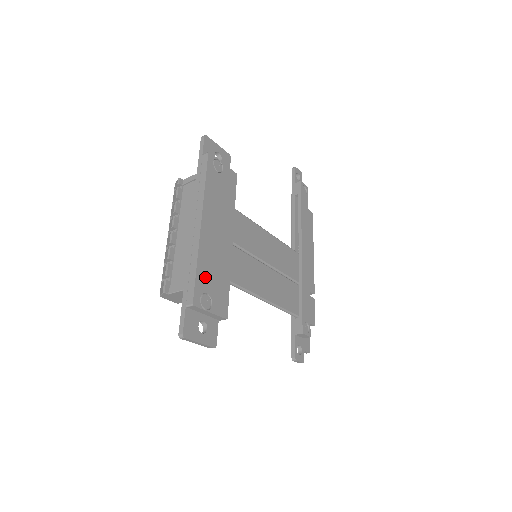
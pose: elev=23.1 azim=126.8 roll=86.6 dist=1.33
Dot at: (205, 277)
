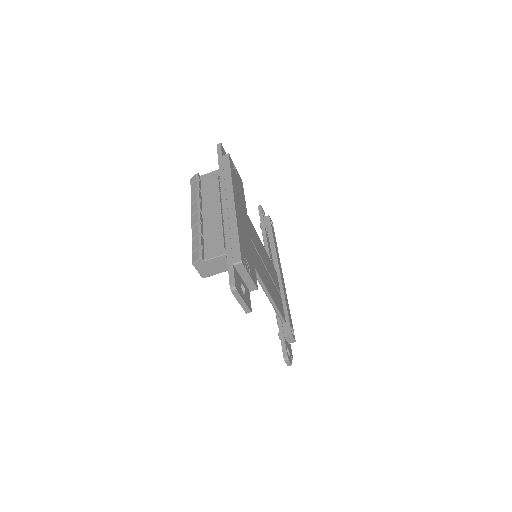
Dot at: (243, 245)
